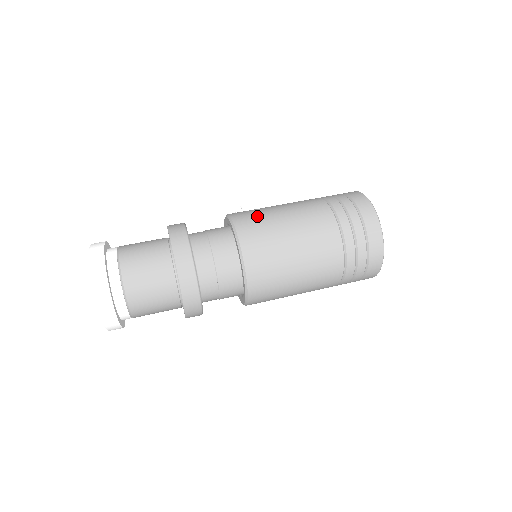
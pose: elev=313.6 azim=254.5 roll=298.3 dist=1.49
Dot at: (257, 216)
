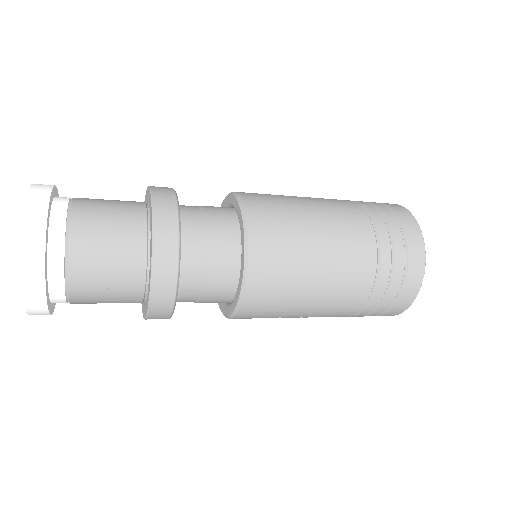
Dot at: occluded
